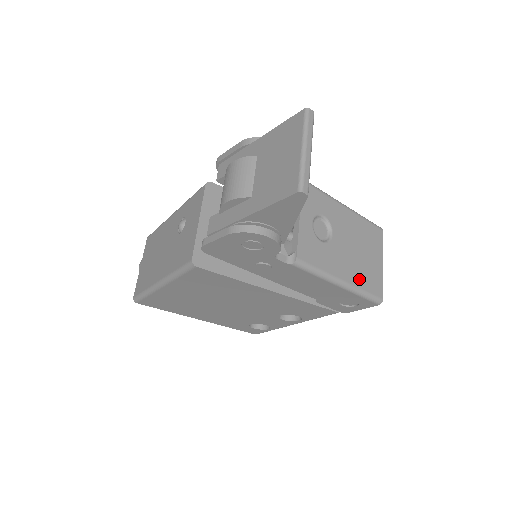
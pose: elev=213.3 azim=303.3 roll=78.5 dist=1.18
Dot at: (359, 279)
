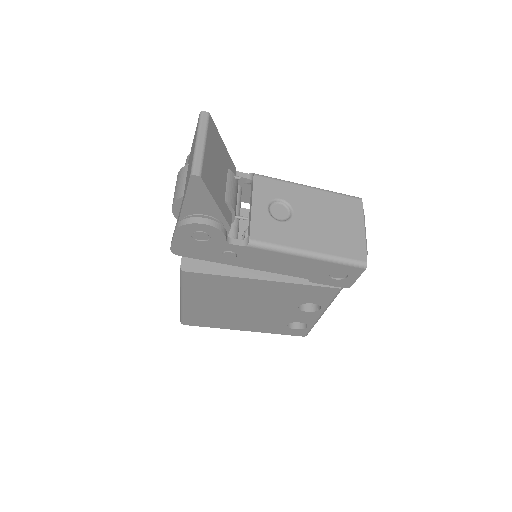
Dot at: (332, 247)
